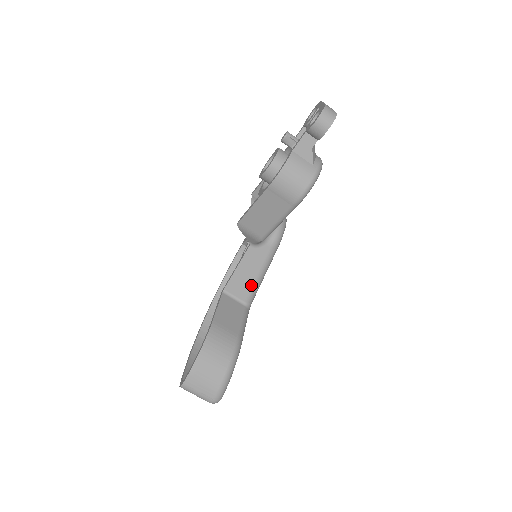
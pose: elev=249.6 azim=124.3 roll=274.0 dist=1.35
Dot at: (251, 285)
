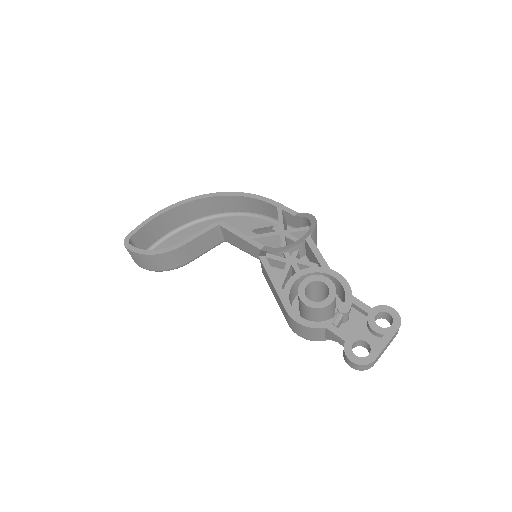
Dot at: (238, 246)
